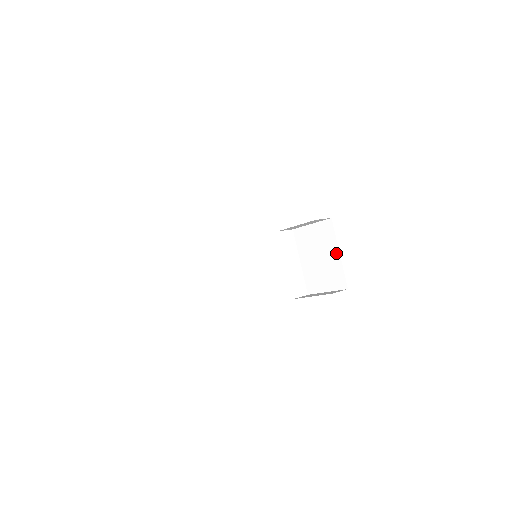
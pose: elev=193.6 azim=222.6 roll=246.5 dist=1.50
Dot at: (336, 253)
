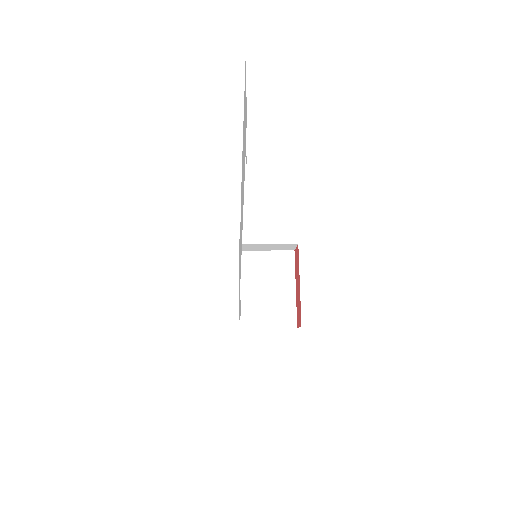
Dot at: (292, 287)
